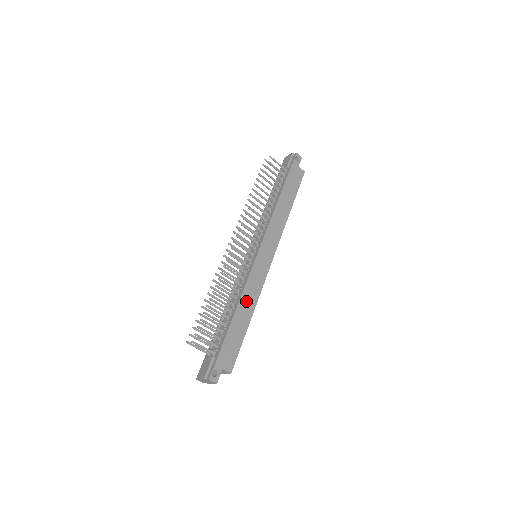
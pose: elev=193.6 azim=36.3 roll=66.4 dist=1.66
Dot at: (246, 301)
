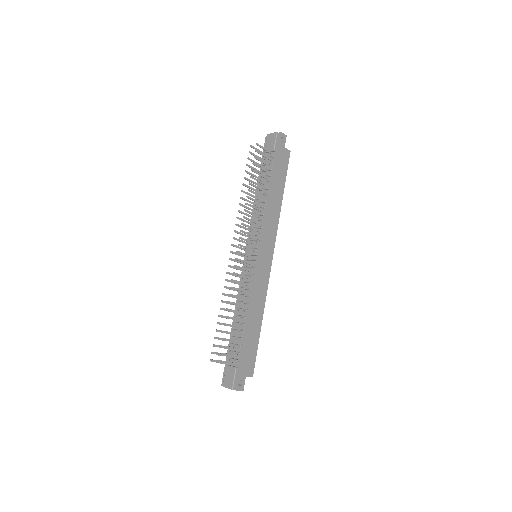
Dot at: (256, 308)
